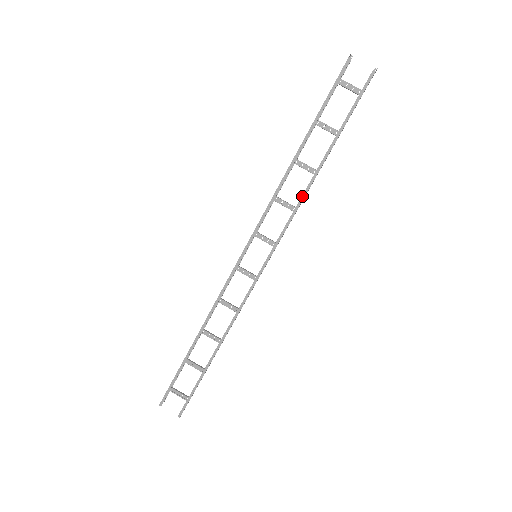
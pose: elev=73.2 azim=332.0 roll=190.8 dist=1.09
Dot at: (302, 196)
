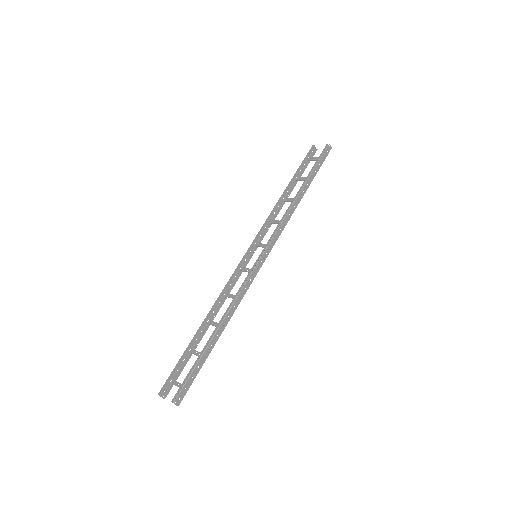
Dot at: (287, 210)
